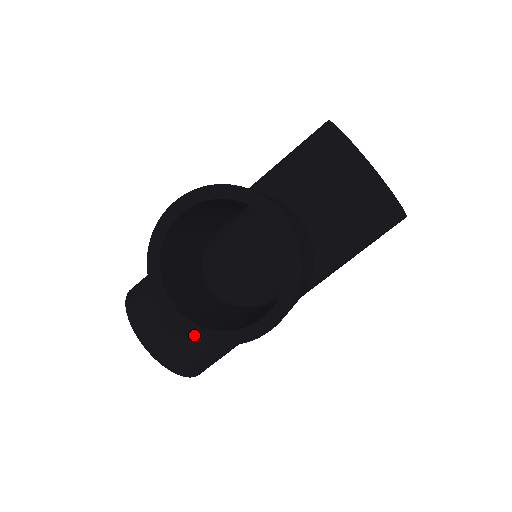
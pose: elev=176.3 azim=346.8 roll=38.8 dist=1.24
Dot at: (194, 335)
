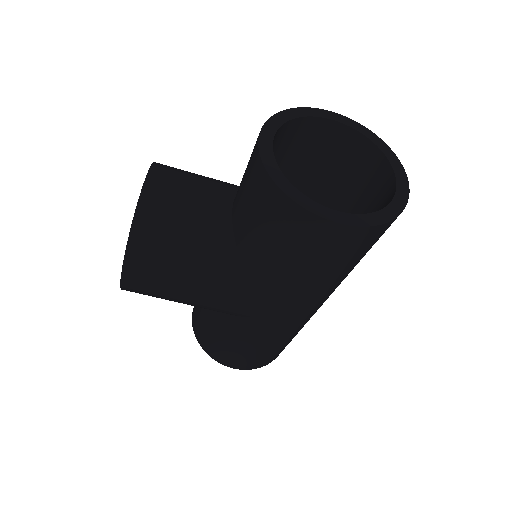
Dot at: occluded
